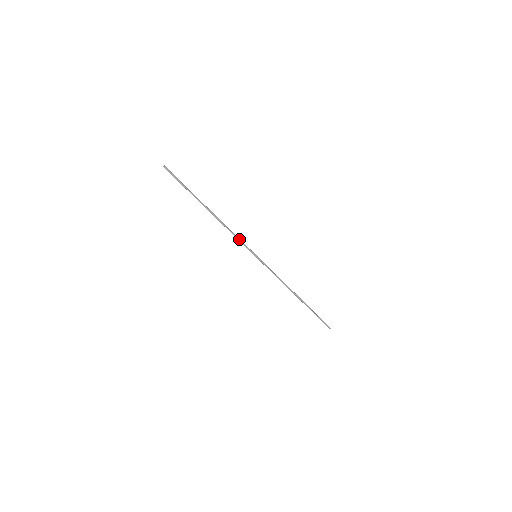
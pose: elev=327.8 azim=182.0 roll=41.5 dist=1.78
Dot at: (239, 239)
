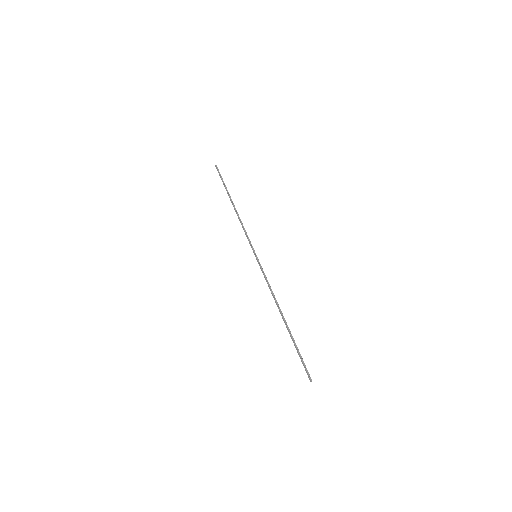
Dot at: (247, 235)
